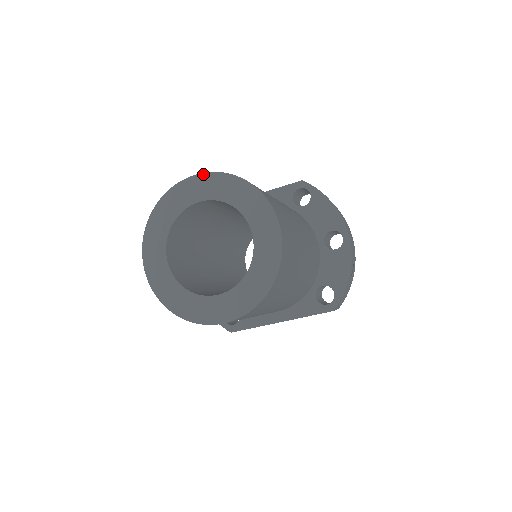
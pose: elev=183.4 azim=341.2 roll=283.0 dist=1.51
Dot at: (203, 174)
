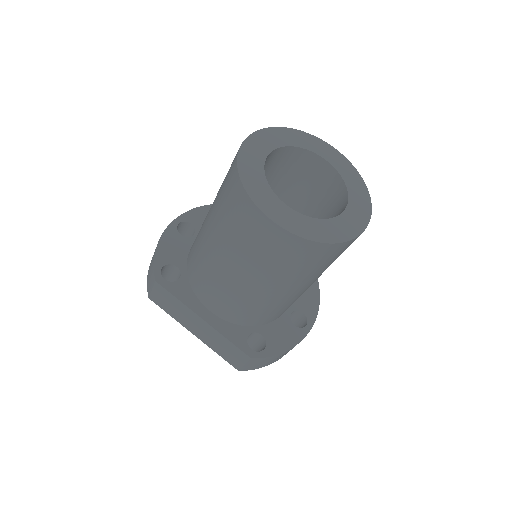
Dot at: (343, 156)
